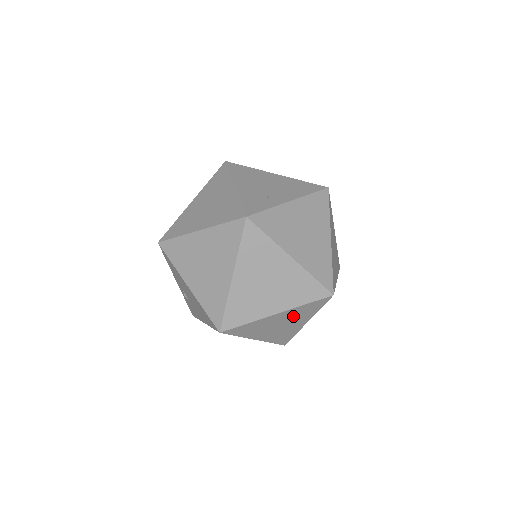
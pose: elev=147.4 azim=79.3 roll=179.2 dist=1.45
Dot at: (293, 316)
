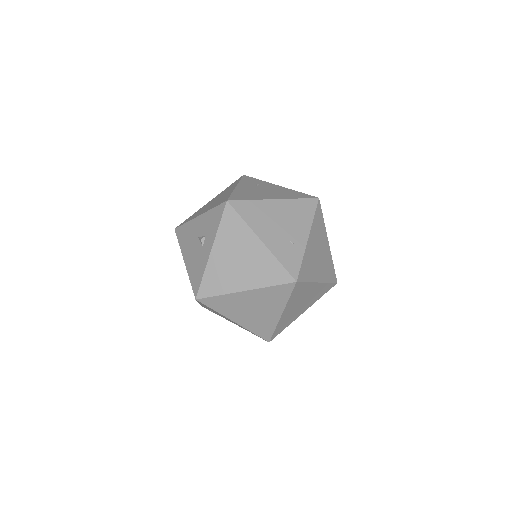
Dot at: occluded
